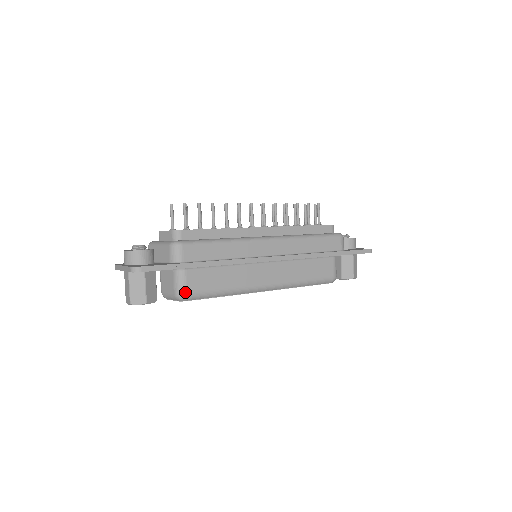
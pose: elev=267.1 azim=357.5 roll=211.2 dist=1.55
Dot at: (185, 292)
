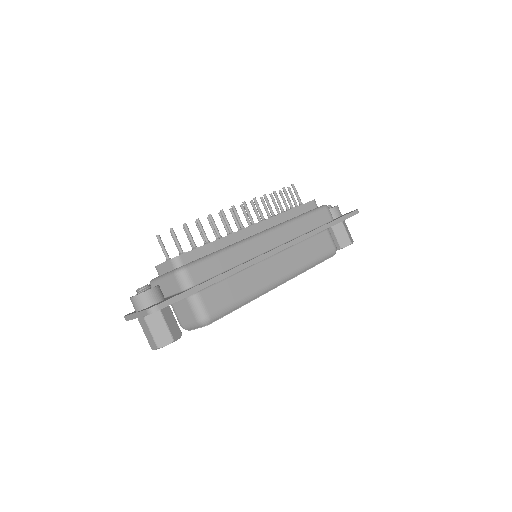
Dot at: (207, 315)
